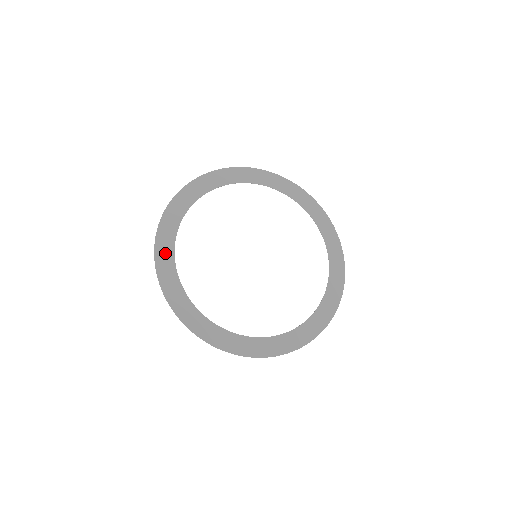
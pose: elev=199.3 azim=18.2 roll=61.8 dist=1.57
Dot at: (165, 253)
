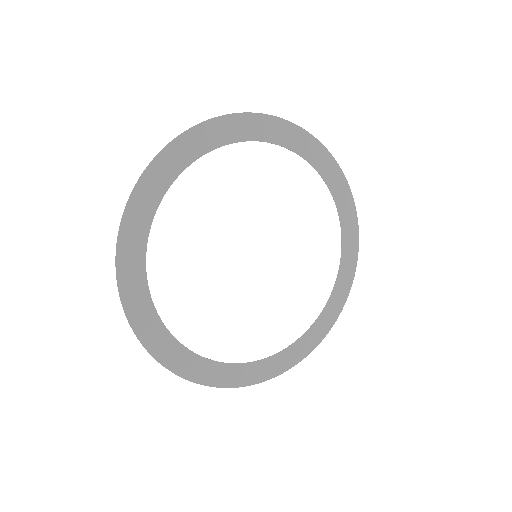
Dot at: (202, 370)
